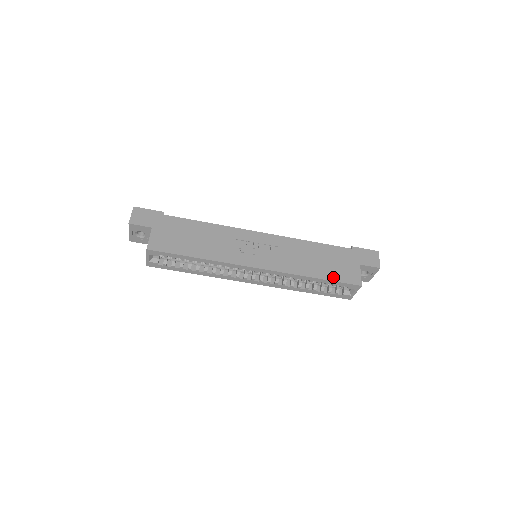
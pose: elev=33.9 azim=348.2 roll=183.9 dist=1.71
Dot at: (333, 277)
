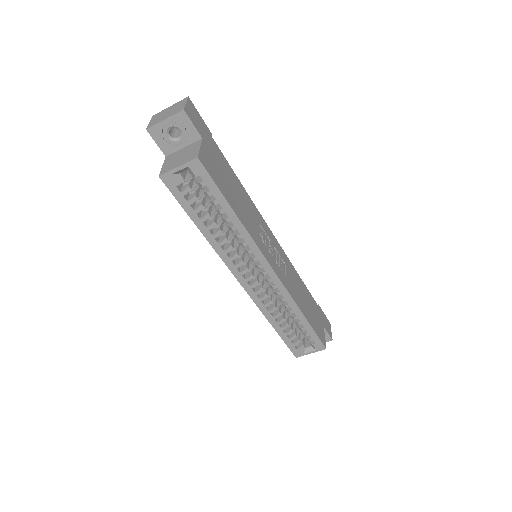
Dot at: (313, 325)
